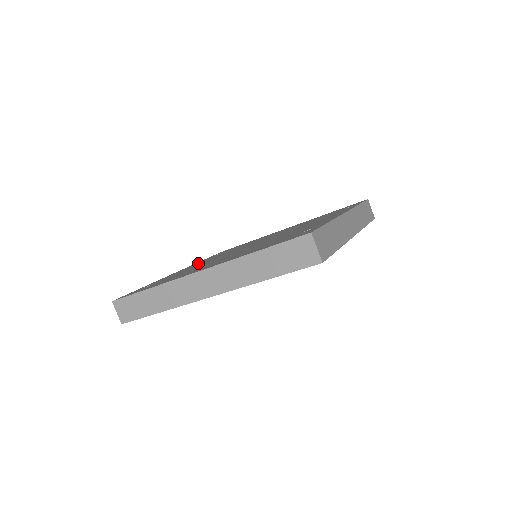
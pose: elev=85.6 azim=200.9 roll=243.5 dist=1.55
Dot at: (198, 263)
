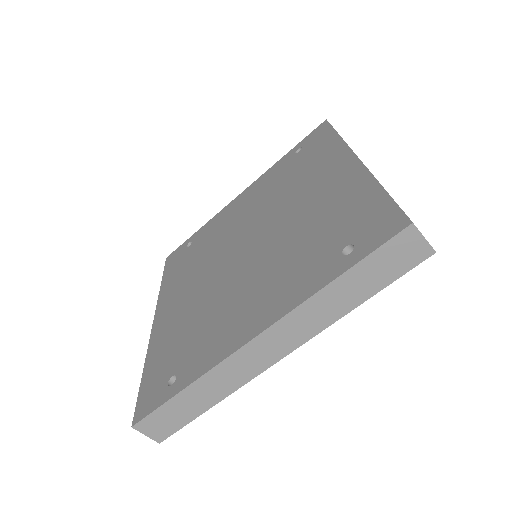
Dot at: (255, 189)
